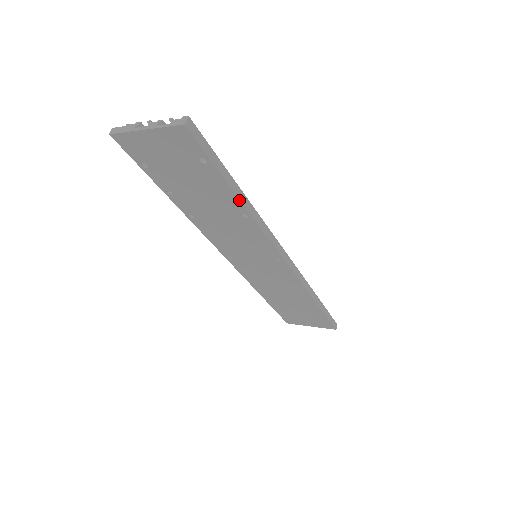
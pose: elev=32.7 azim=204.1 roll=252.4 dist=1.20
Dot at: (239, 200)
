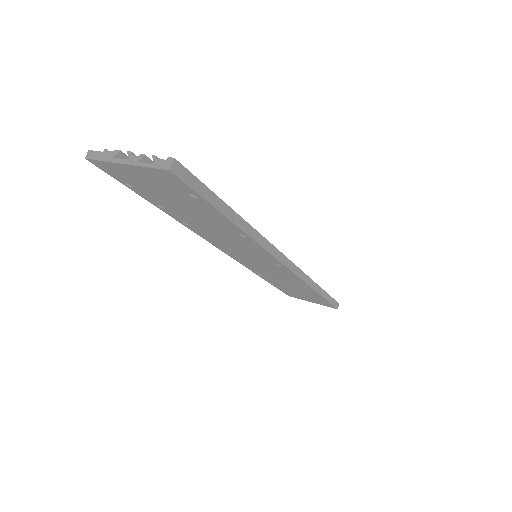
Dot at: (236, 226)
